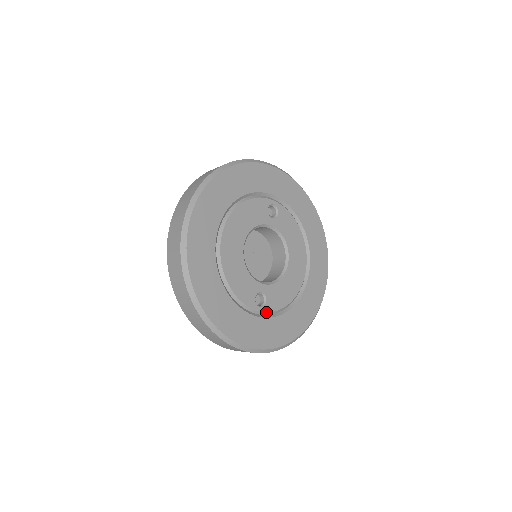
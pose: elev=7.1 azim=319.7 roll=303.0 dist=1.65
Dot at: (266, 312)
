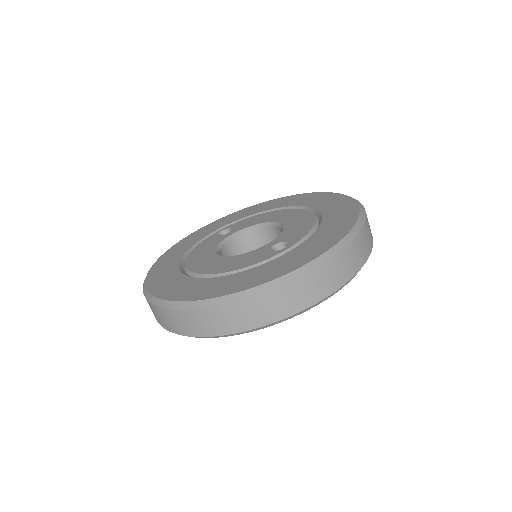
Dot at: (297, 243)
